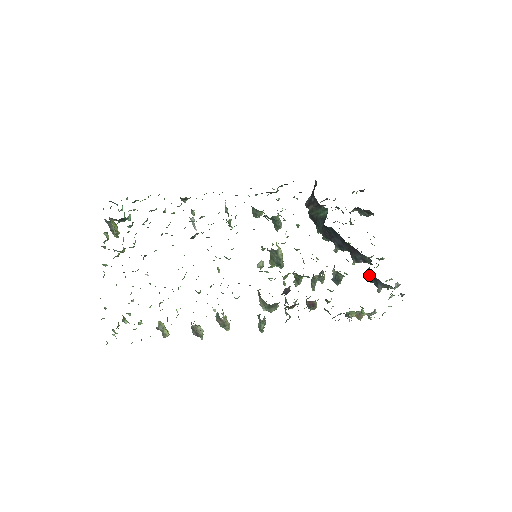
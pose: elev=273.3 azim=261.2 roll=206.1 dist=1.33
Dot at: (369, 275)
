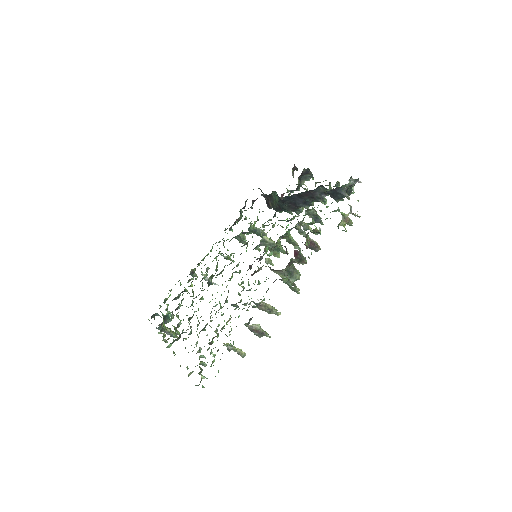
Dot at: (332, 196)
